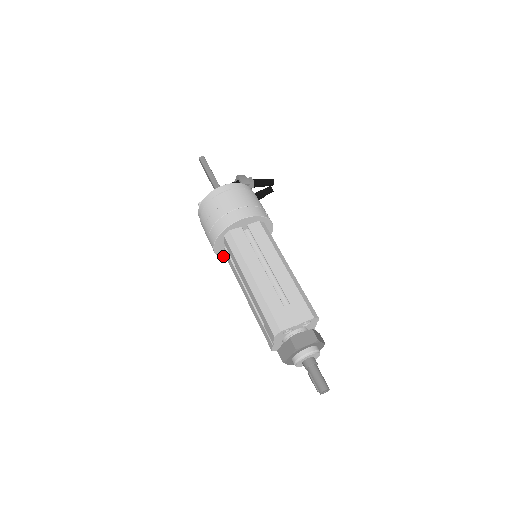
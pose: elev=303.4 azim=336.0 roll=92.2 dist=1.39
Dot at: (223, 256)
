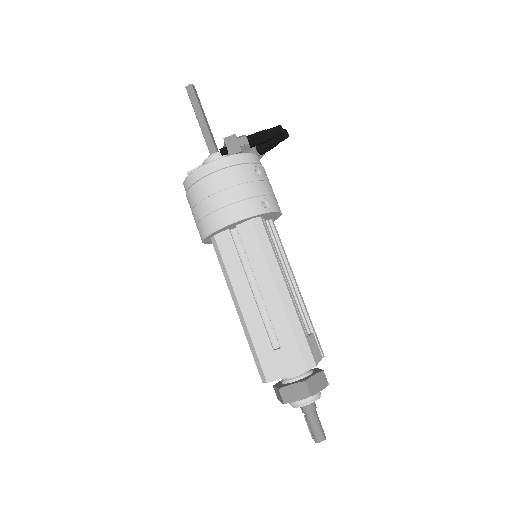
Dot at: occluded
